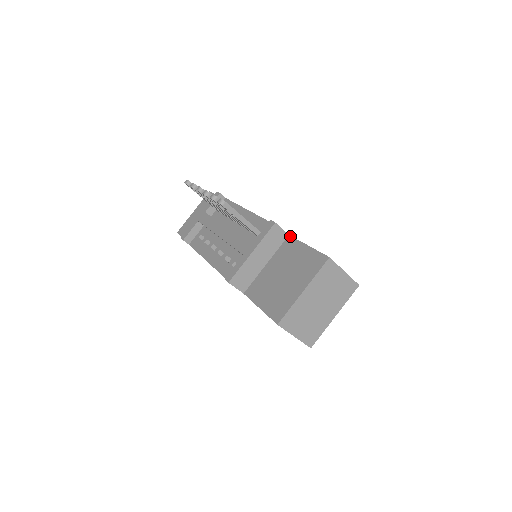
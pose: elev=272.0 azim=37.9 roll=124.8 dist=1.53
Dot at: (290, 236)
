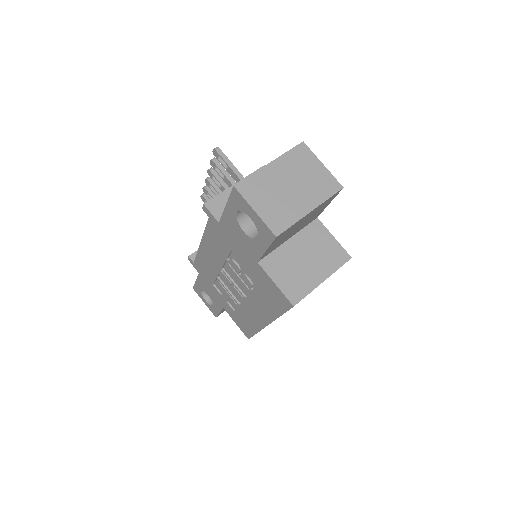
Dot at: occluded
